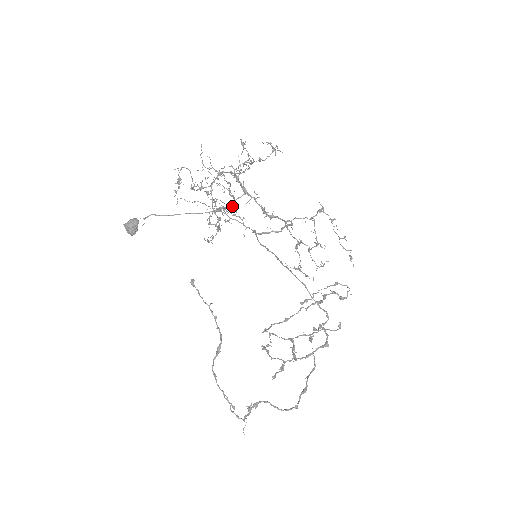
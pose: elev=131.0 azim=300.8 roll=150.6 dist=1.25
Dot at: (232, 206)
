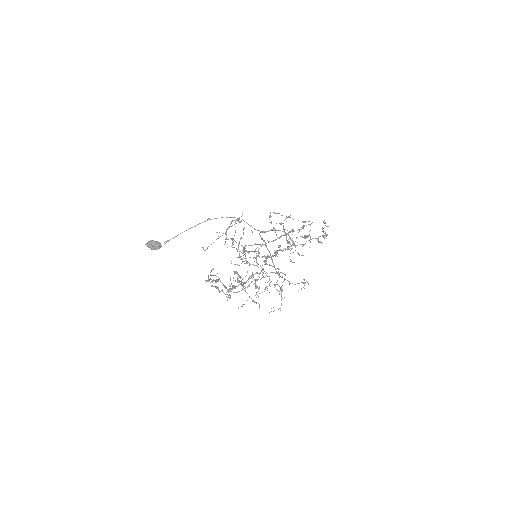
Dot at: occluded
